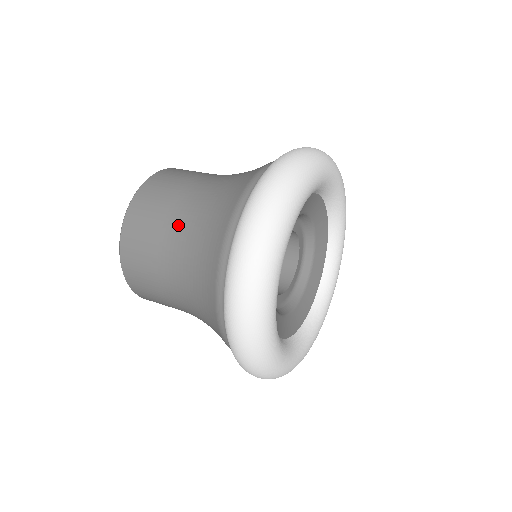
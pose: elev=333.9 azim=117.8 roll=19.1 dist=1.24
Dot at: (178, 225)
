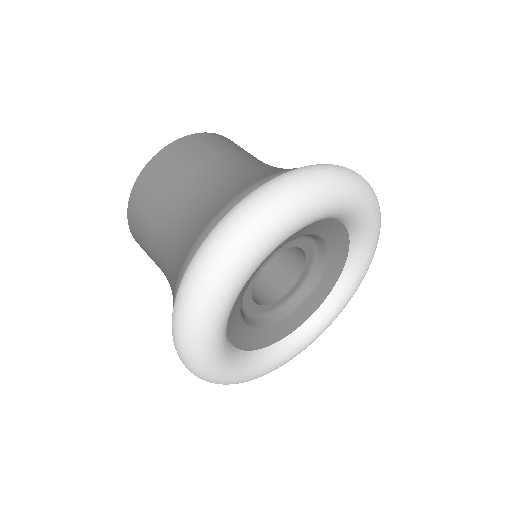
Dot at: (224, 164)
